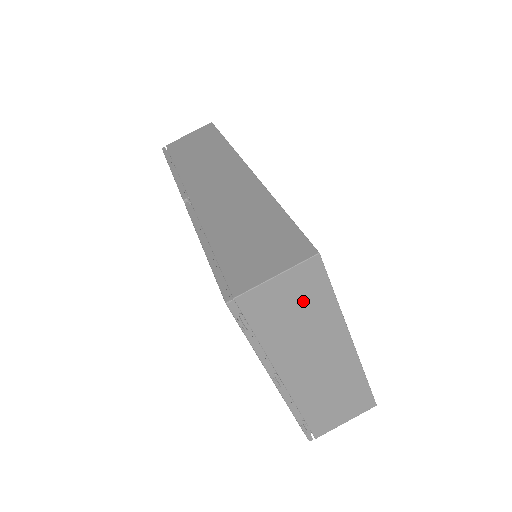
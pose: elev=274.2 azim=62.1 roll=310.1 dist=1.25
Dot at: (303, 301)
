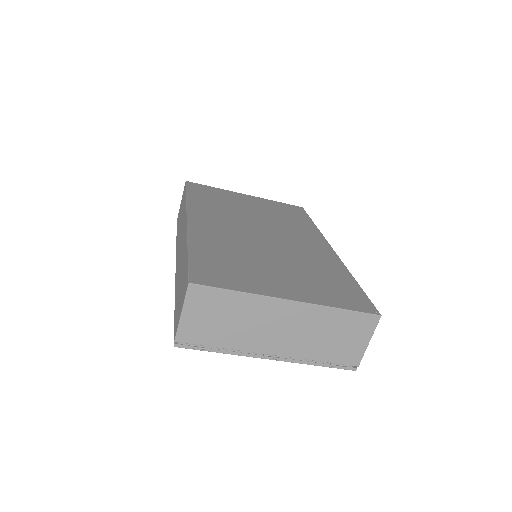
Dot at: (218, 310)
